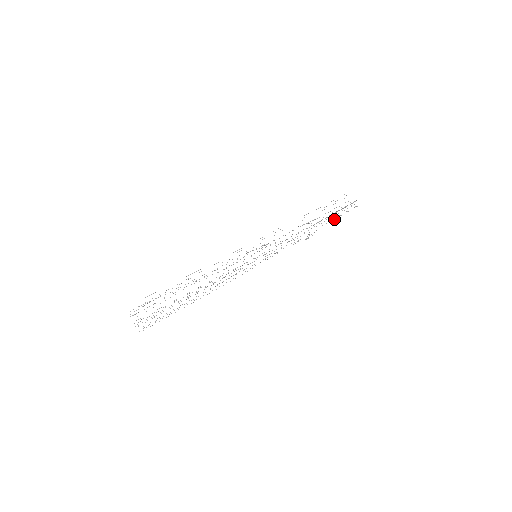
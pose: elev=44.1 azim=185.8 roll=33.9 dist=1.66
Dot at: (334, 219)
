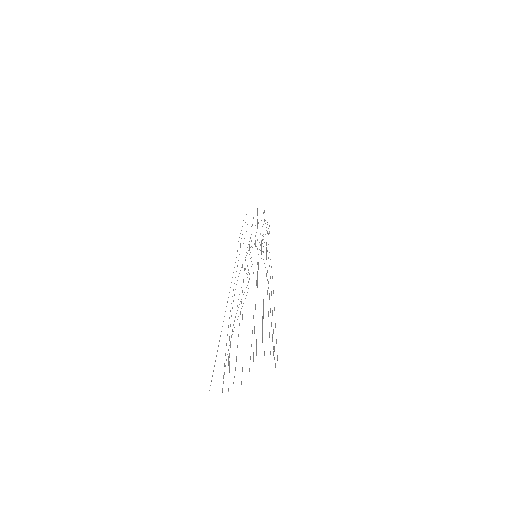
Dot at: occluded
